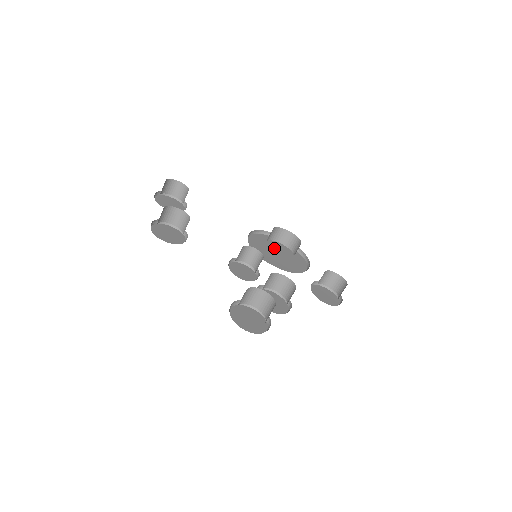
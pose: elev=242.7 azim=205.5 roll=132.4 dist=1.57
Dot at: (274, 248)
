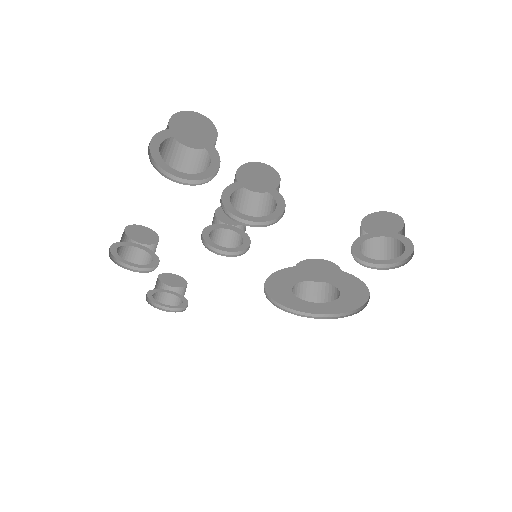
Dot at: occluded
